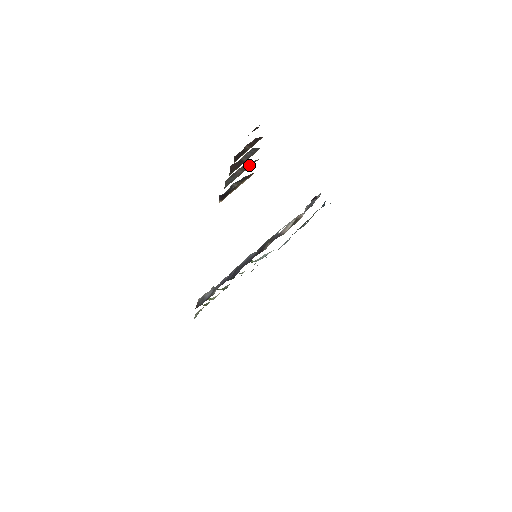
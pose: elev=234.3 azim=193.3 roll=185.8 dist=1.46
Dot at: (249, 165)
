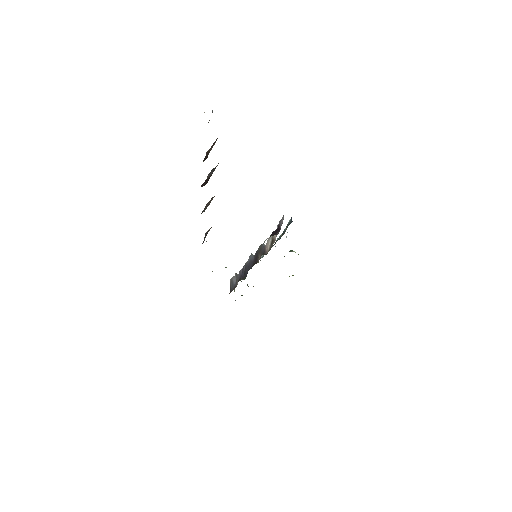
Dot at: (214, 196)
